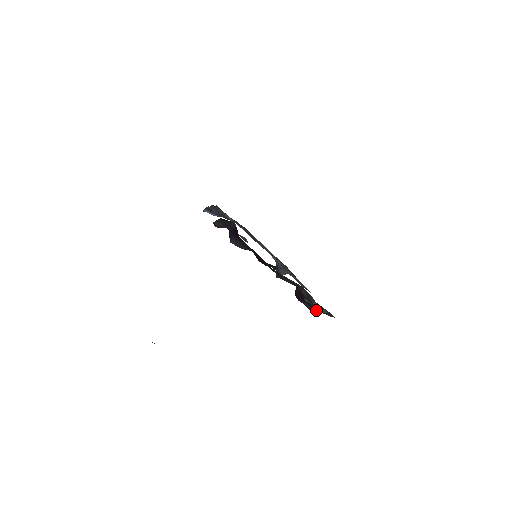
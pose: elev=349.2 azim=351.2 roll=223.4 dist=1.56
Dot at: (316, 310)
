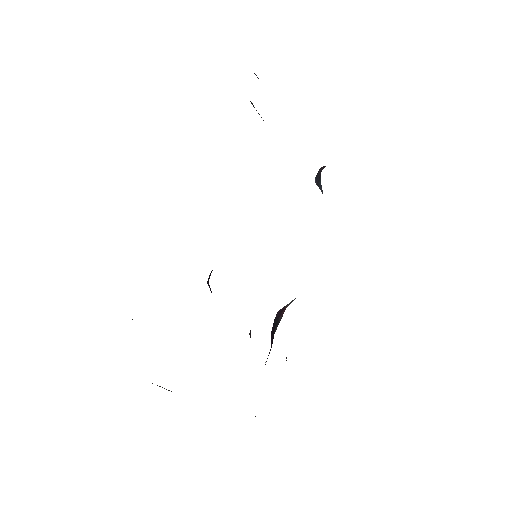
Dot at: occluded
